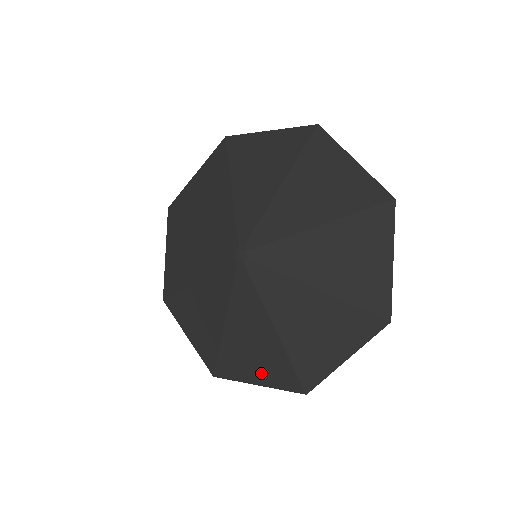
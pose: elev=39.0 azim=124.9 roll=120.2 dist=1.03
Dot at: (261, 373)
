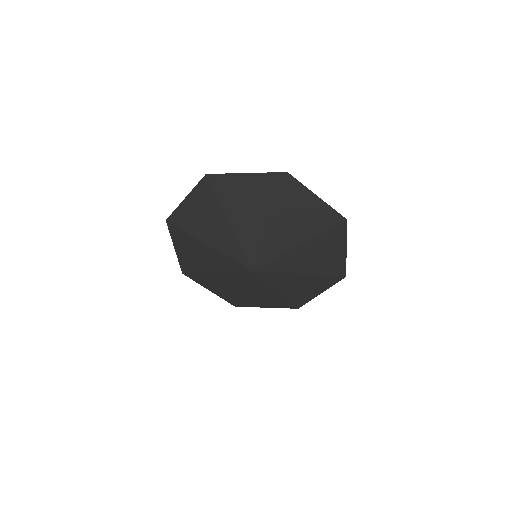
Dot at: (269, 304)
